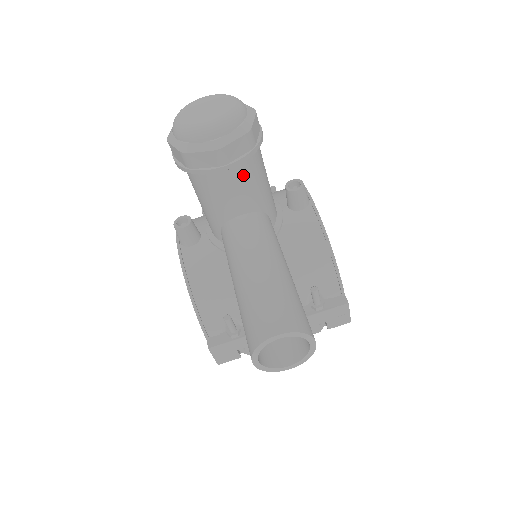
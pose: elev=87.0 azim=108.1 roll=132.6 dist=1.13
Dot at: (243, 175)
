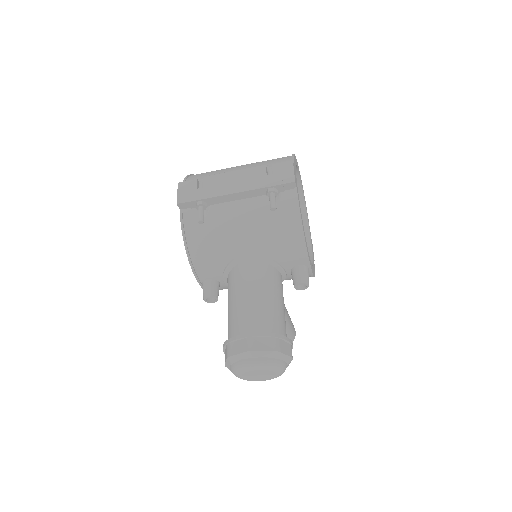
Dot at: occluded
